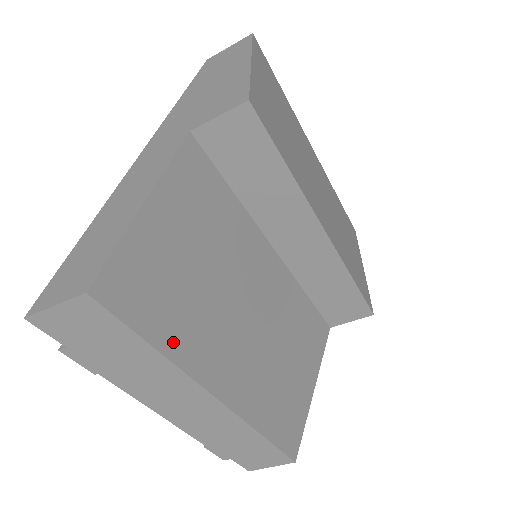
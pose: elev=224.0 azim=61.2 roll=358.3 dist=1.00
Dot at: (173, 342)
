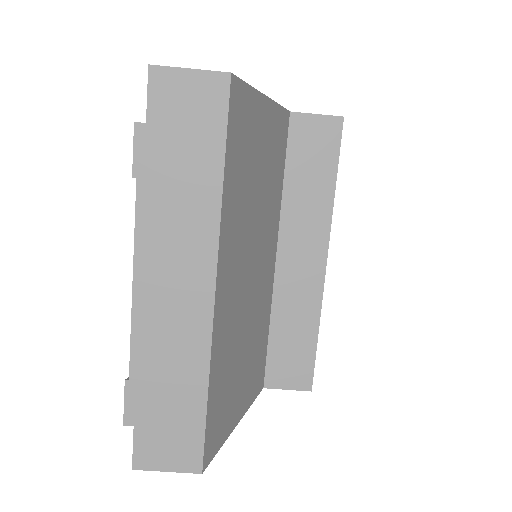
Dot at: (229, 194)
